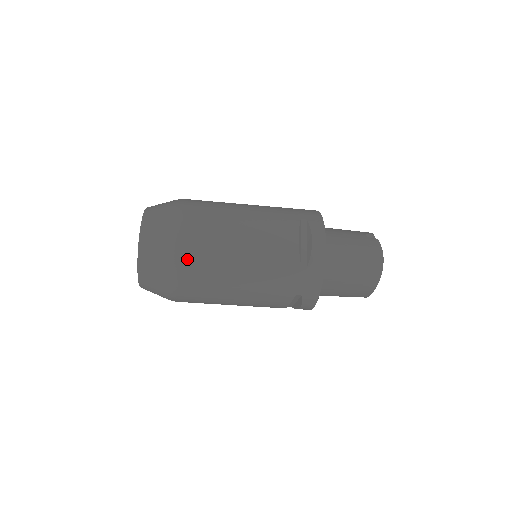
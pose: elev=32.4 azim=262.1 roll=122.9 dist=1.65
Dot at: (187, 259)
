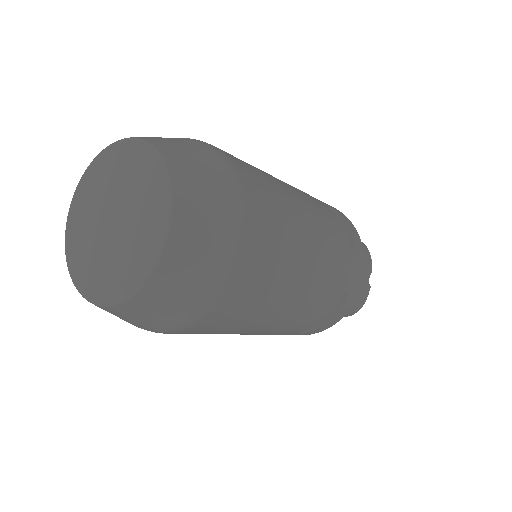
Dot at: (187, 333)
